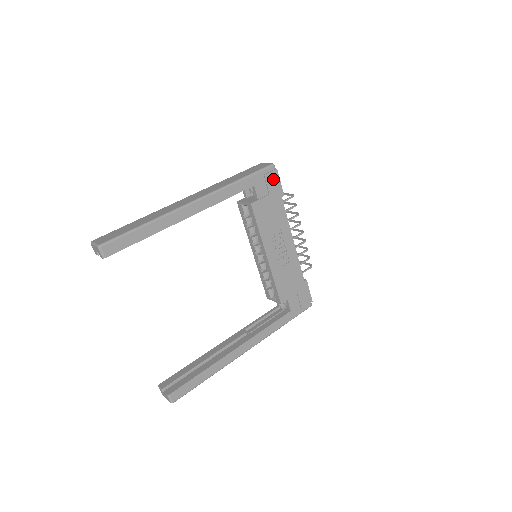
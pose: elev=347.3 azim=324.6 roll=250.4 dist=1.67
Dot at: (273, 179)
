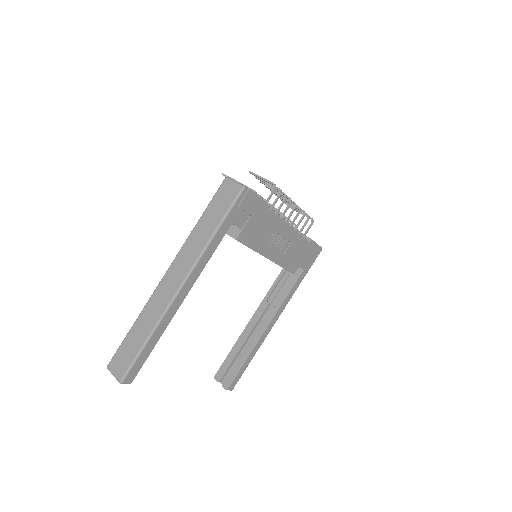
Dot at: (249, 201)
